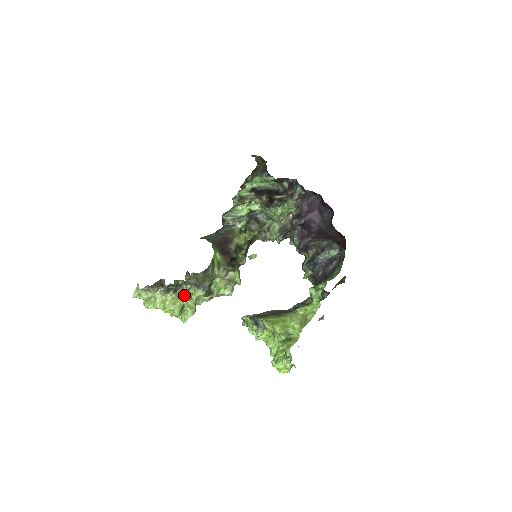
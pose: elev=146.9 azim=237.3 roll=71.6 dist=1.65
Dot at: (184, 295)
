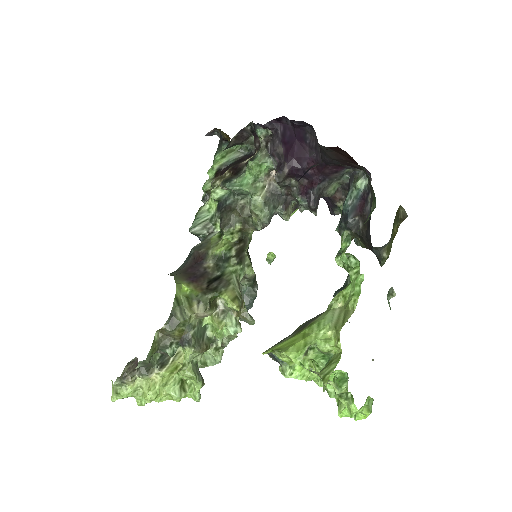
Dot at: occluded
